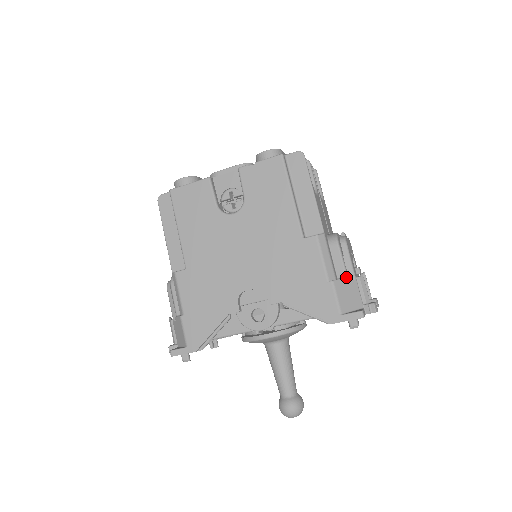
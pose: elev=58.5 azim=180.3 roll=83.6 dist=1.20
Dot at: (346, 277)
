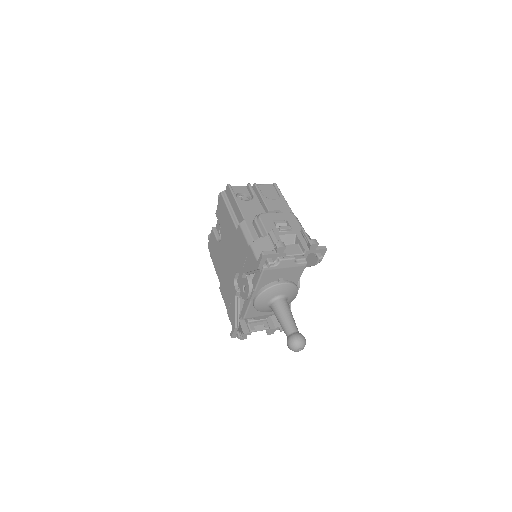
Dot at: (260, 237)
